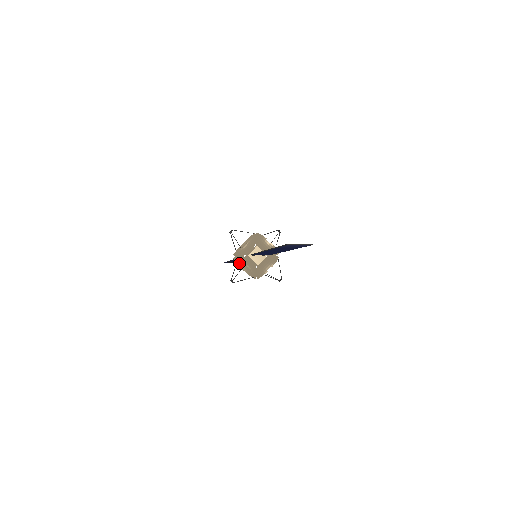
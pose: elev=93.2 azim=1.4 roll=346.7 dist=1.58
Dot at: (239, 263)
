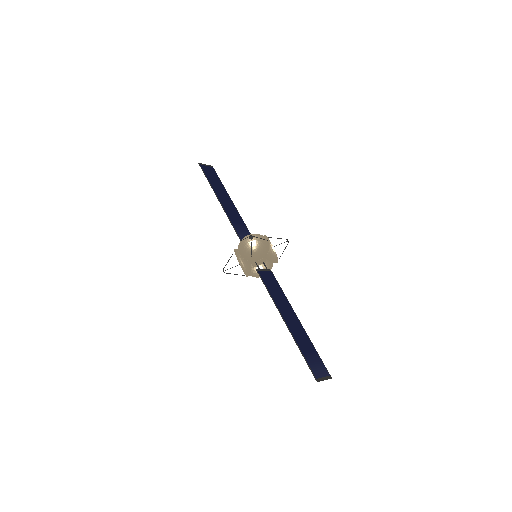
Dot at: occluded
